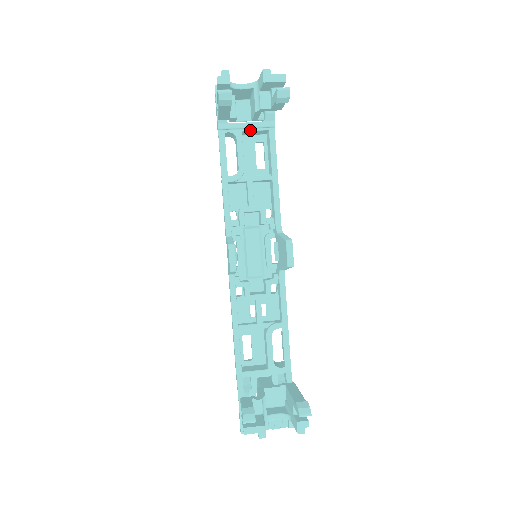
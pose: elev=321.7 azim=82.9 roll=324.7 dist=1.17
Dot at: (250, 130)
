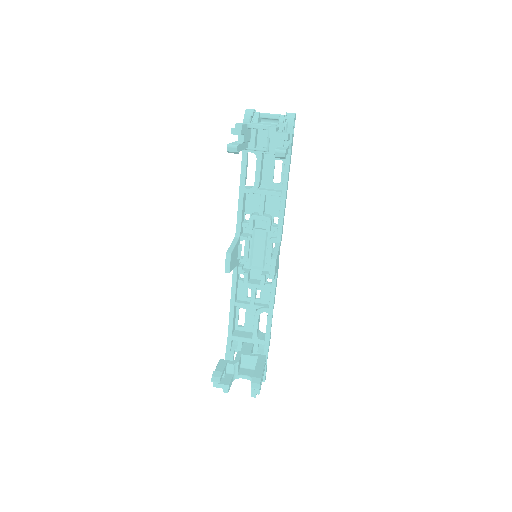
Dot at: (269, 153)
